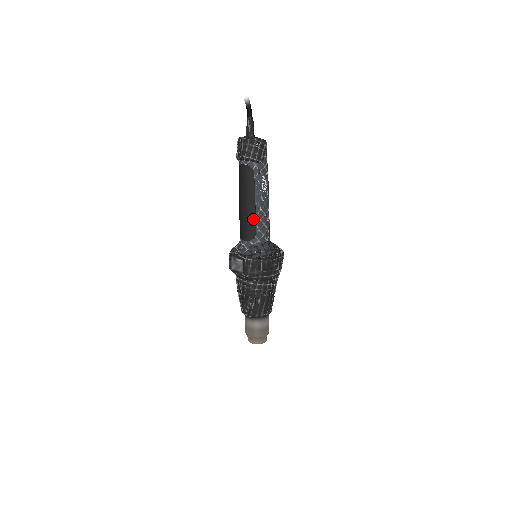
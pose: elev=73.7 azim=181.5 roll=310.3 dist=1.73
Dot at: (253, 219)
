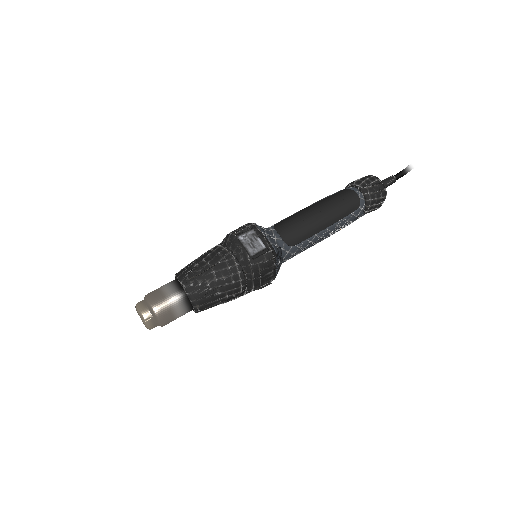
Dot at: (310, 234)
